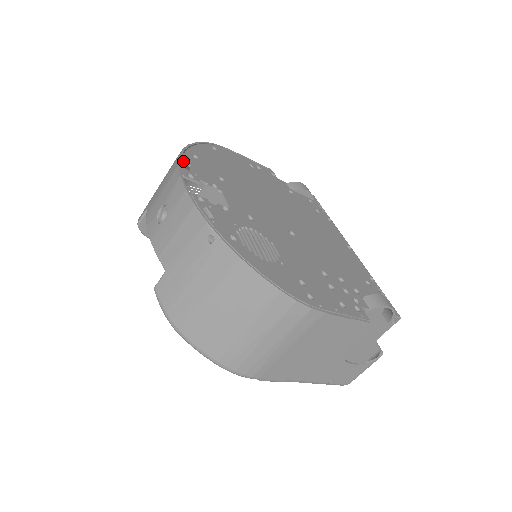
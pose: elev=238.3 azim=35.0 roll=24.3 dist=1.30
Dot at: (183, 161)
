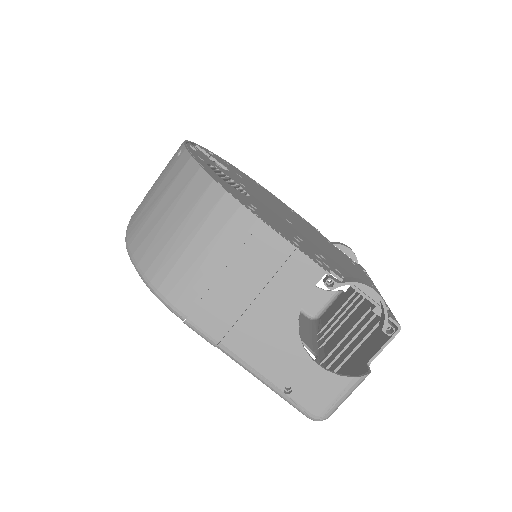
Dot at: (208, 150)
